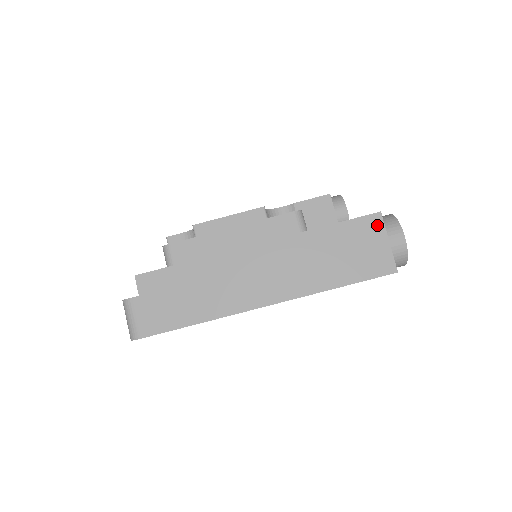
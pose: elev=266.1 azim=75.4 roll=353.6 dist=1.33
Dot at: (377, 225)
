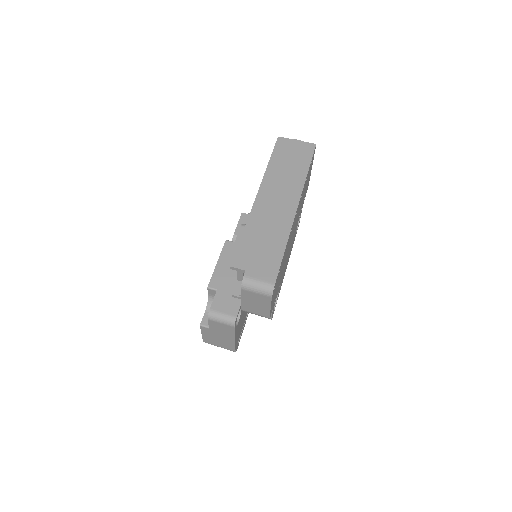
Dot at: (284, 141)
